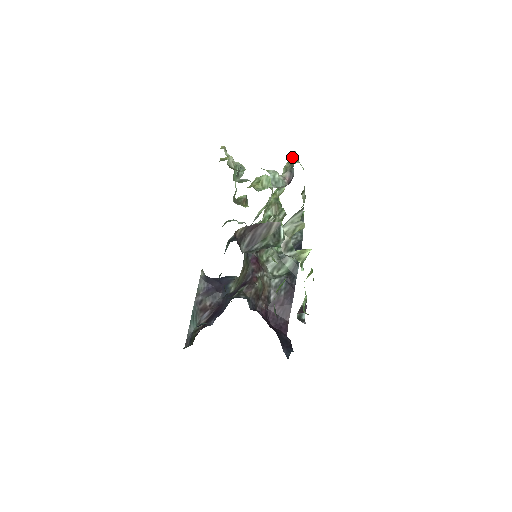
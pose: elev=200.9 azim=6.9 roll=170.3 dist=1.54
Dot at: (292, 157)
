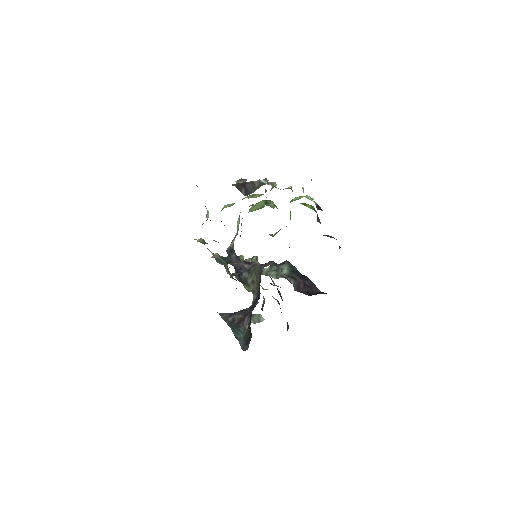
Dot at: (237, 181)
